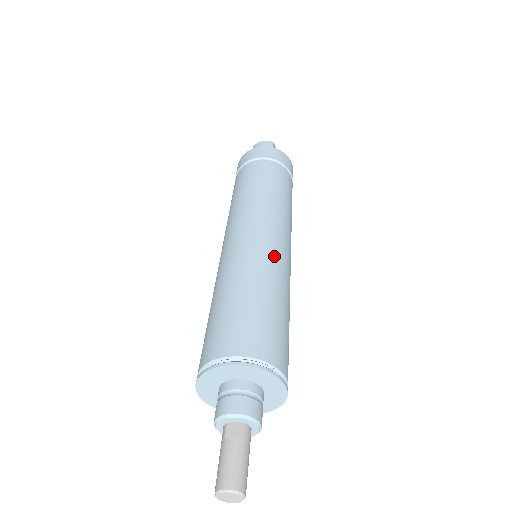
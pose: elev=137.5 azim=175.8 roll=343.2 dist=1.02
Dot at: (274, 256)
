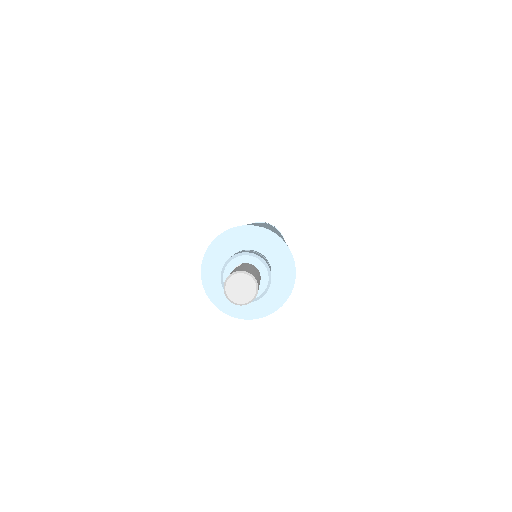
Dot at: occluded
